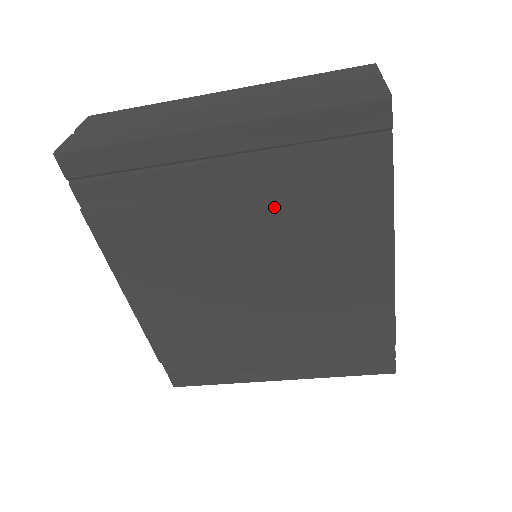
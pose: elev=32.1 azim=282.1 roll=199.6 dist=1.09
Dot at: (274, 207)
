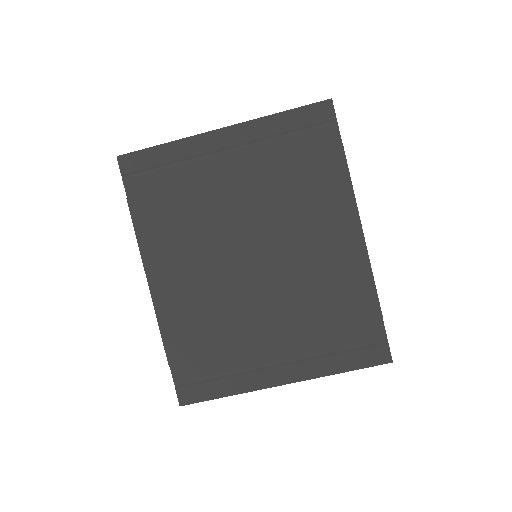
Dot at: (265, 183)
